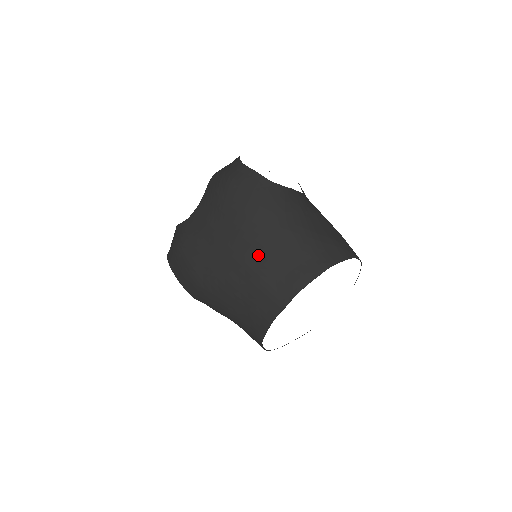
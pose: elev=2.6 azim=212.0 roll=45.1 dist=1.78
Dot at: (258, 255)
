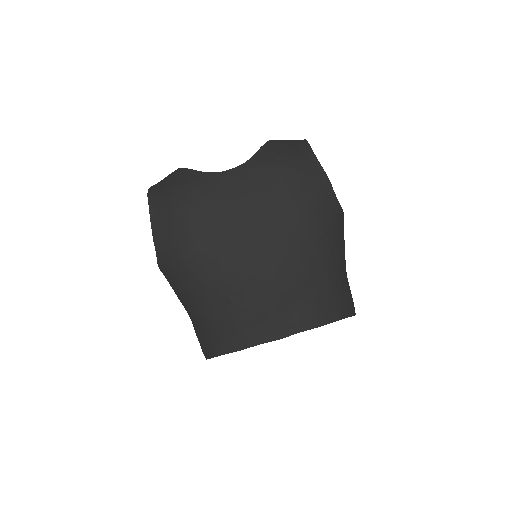
Dot at: (285, 271)
